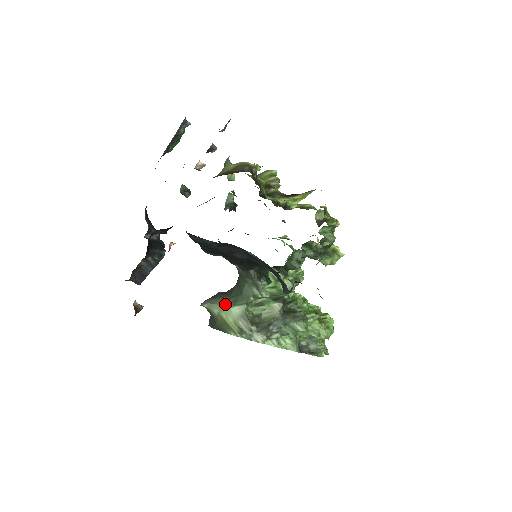
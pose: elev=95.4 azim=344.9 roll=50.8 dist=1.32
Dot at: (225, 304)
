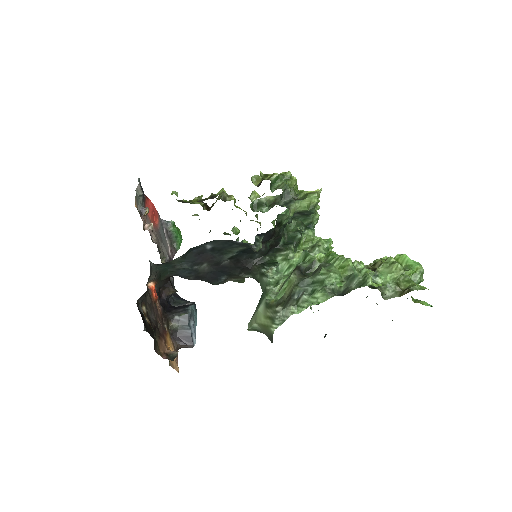
Dot at: (255, 311)
